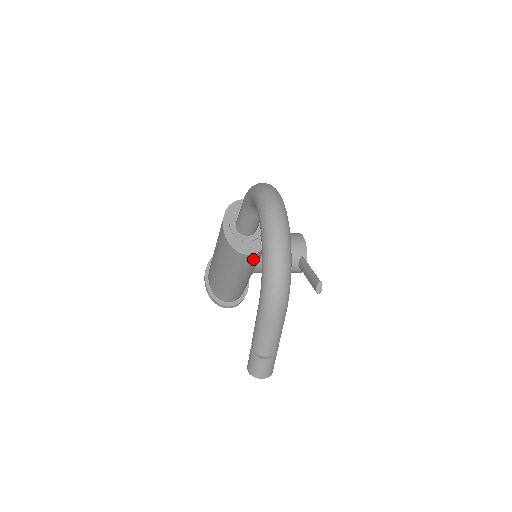
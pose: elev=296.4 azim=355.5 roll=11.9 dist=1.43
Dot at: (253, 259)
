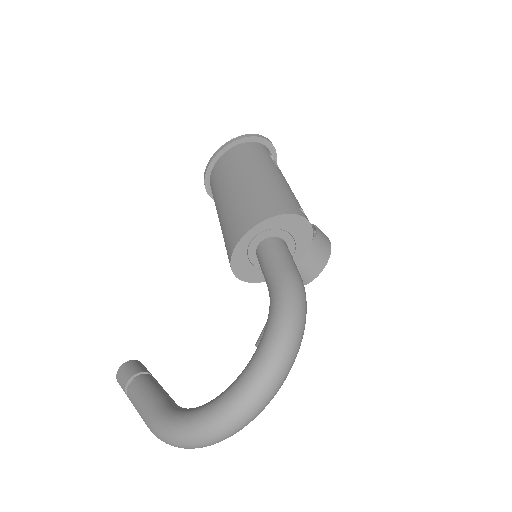
Dot at: occluded
